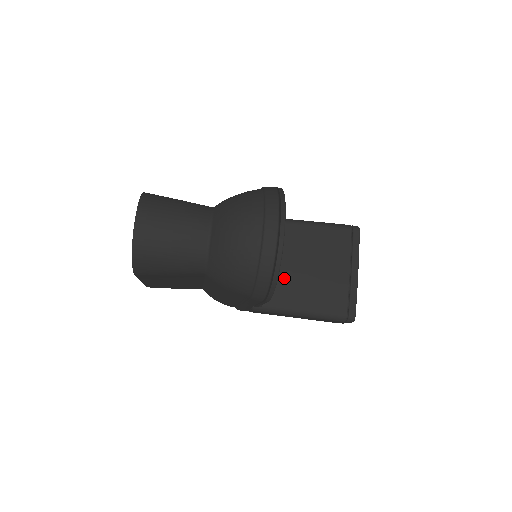
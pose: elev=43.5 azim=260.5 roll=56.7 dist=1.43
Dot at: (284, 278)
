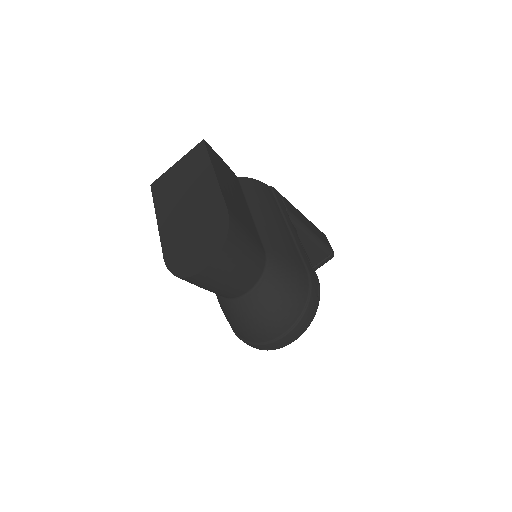
Dot at: occluded
